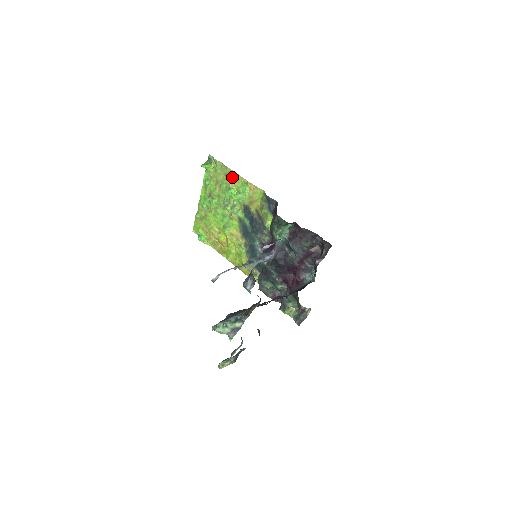
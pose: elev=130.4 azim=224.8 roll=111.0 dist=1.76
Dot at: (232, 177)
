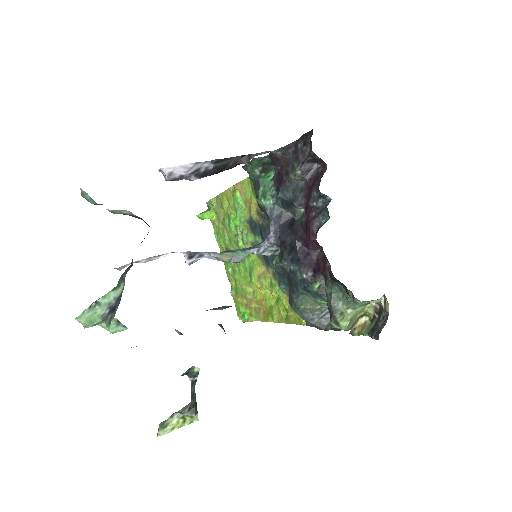
Dot at: (226, 201)
